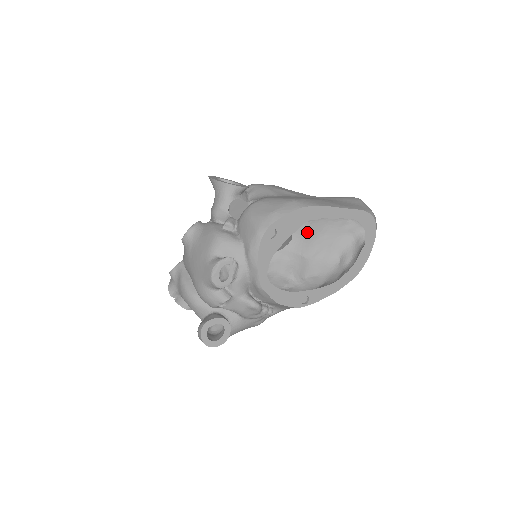
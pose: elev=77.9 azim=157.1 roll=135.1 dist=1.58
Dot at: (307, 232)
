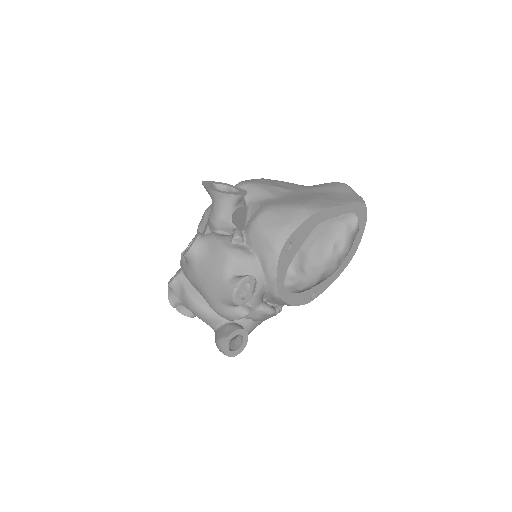
Dot at: occluded
